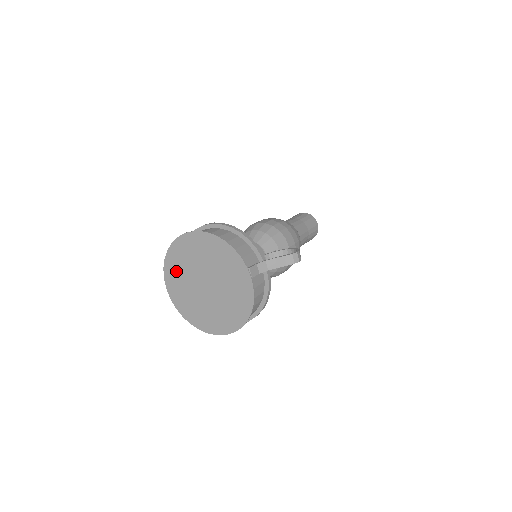
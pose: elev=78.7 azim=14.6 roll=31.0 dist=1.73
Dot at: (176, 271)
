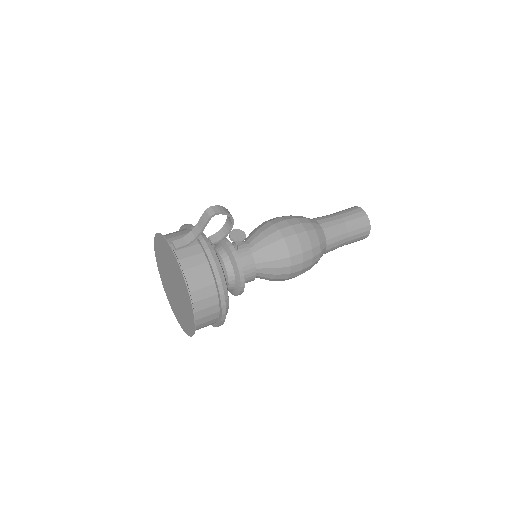
Dot at: (168, 292)
